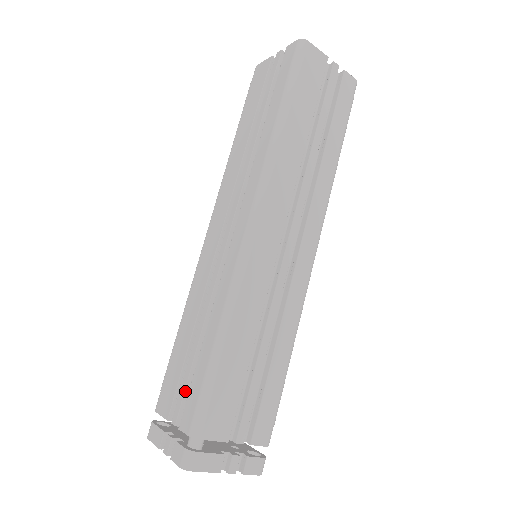
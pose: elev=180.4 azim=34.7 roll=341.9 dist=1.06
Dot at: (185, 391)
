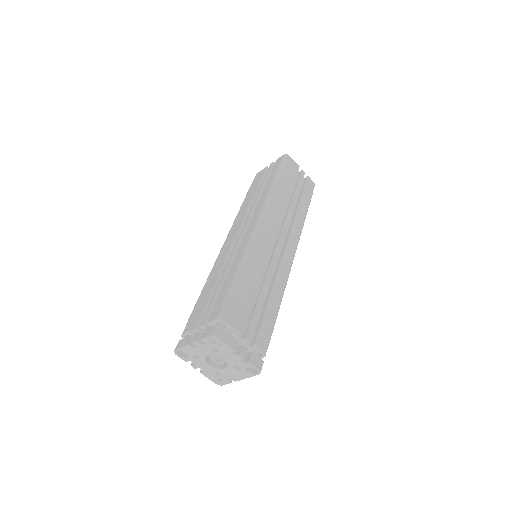
Dot at: (211, 306)
